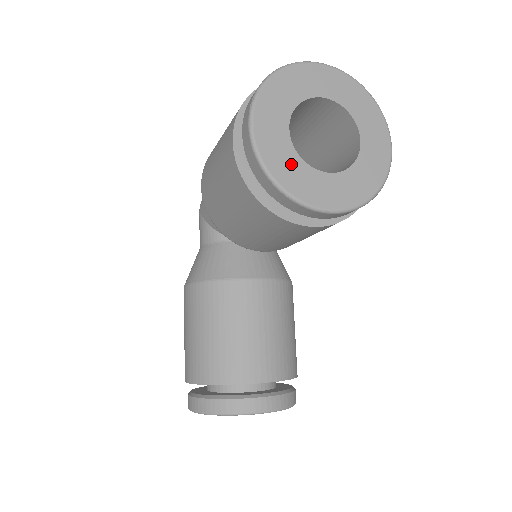
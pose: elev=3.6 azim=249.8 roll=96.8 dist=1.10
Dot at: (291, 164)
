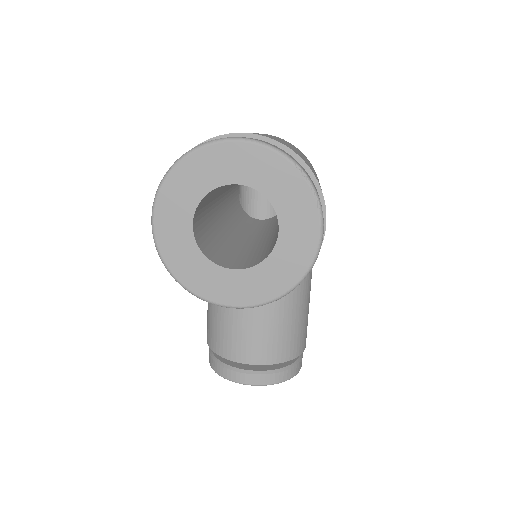
Dot at: (192, 261)
